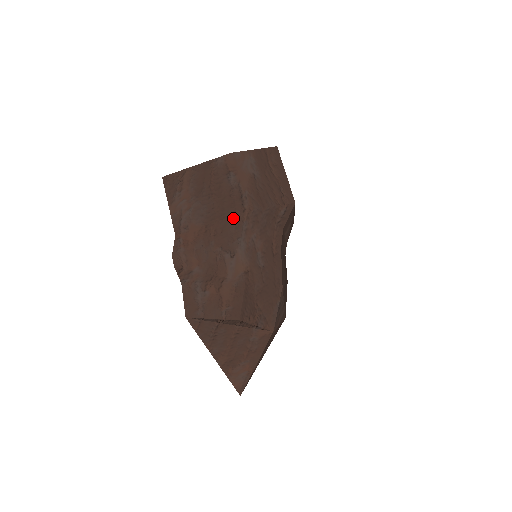
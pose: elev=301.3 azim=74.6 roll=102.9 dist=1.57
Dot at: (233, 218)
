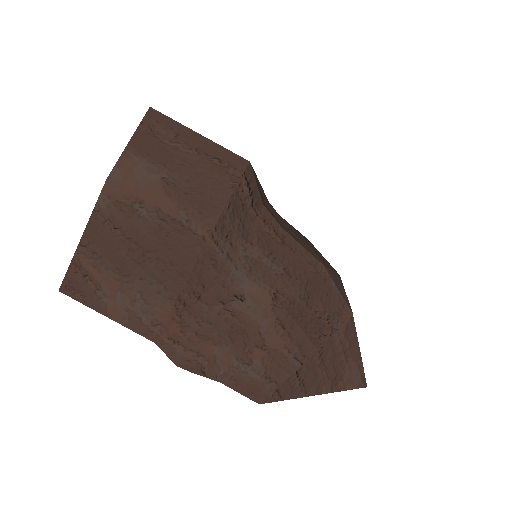
Dot at: (200, 260)
